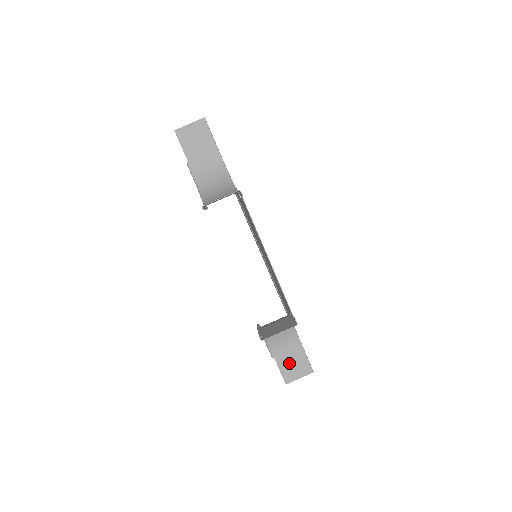
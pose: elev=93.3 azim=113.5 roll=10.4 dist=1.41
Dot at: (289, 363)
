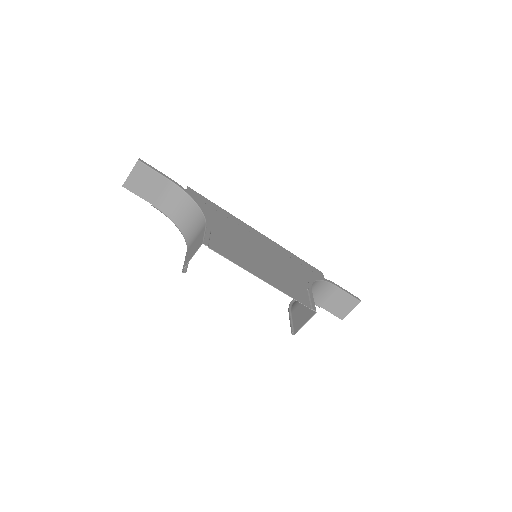
Dot at: (336, 305)
